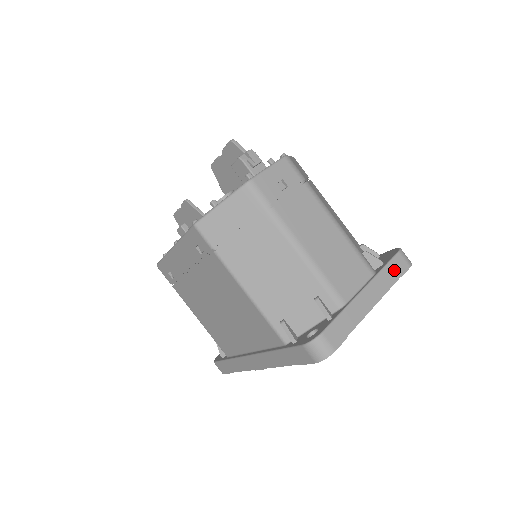
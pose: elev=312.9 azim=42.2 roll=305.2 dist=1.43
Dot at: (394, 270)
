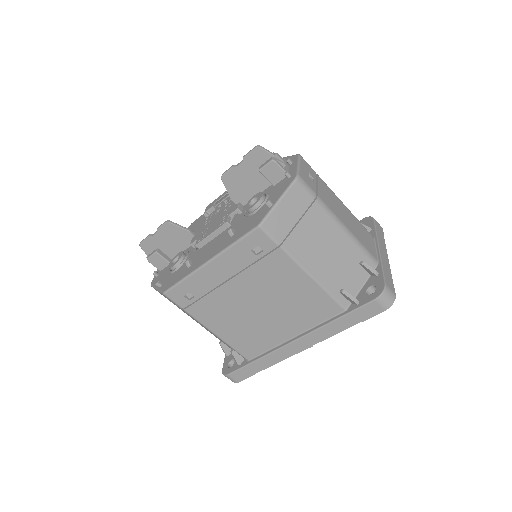
Dot at: (380, 232)
